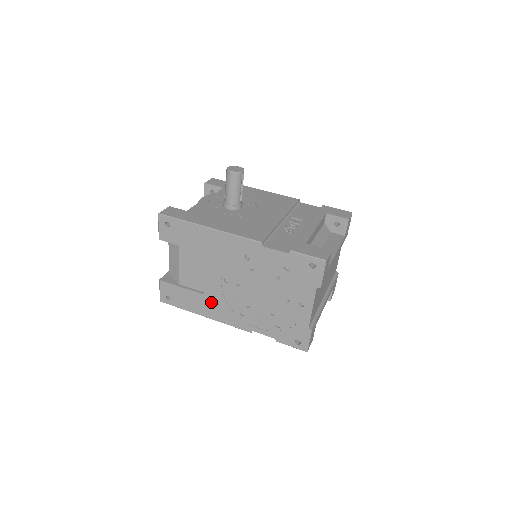
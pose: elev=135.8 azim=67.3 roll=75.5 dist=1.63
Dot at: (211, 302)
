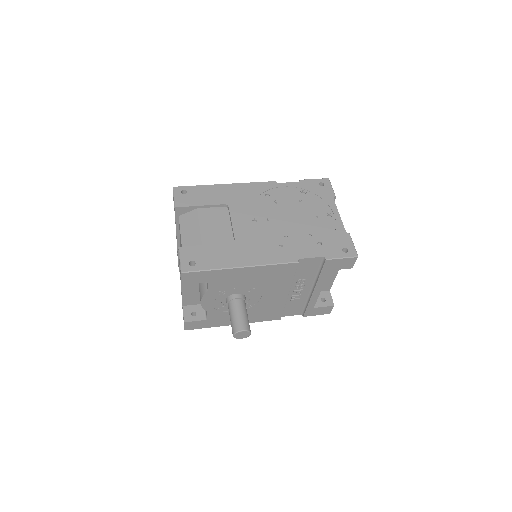
Dot at: (245, 247)
